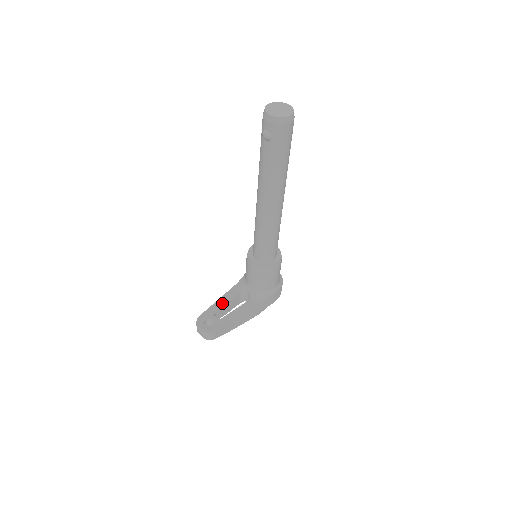
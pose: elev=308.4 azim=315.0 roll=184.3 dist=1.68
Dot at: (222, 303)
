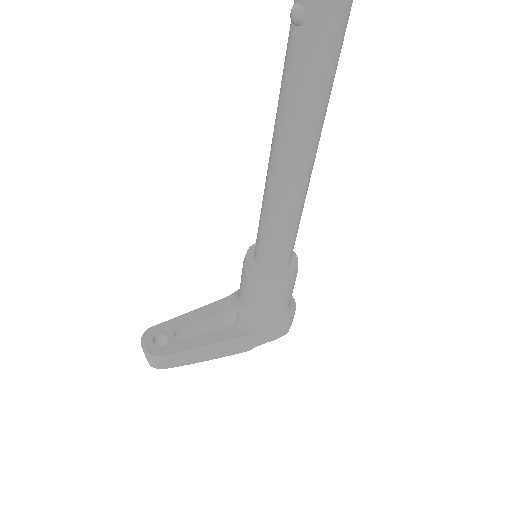
Dot at: (193, 318)
